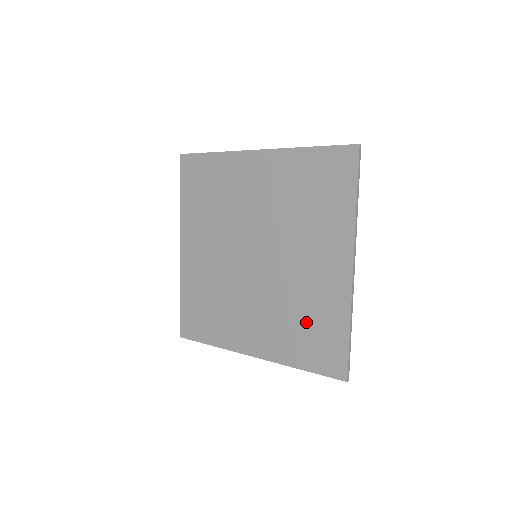
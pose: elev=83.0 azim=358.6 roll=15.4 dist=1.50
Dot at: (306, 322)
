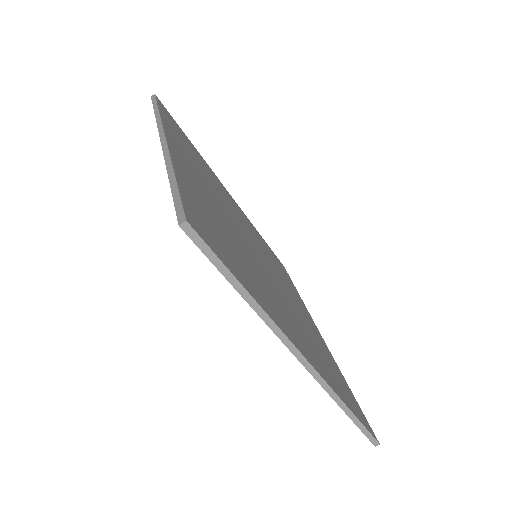
Dot at: occluded
